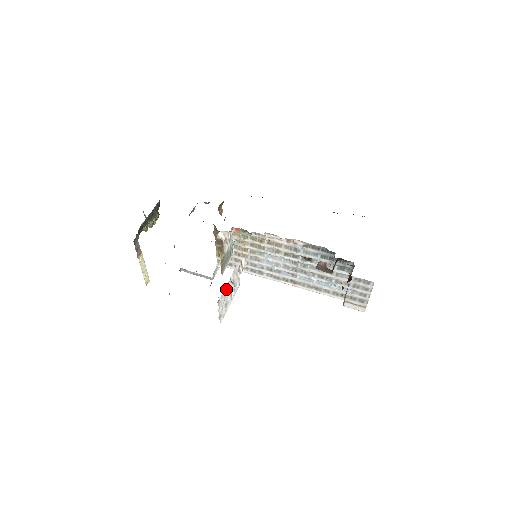
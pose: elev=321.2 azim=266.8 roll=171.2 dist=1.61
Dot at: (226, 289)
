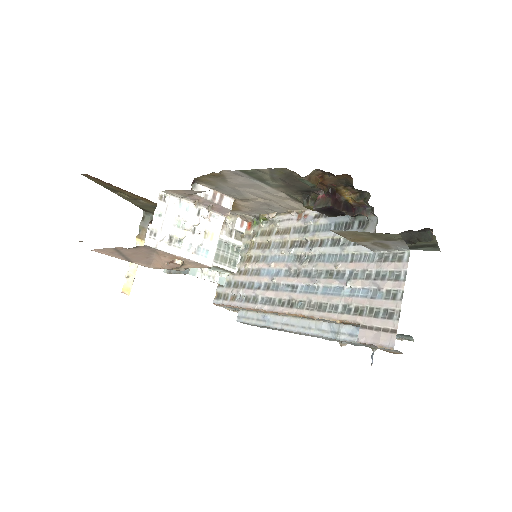
Dot at: (184, 210)
